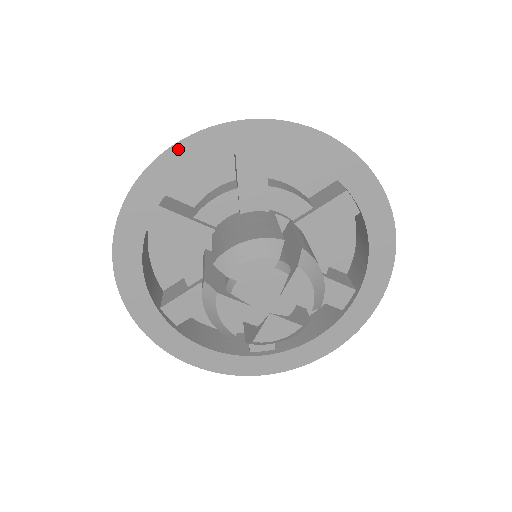
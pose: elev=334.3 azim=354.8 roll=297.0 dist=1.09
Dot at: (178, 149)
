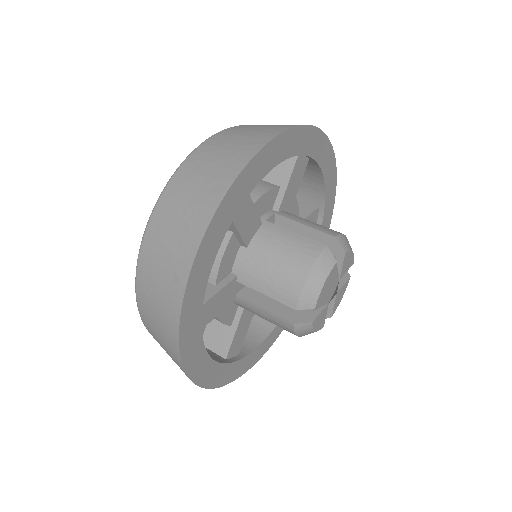
Dot at: (197, 262)
